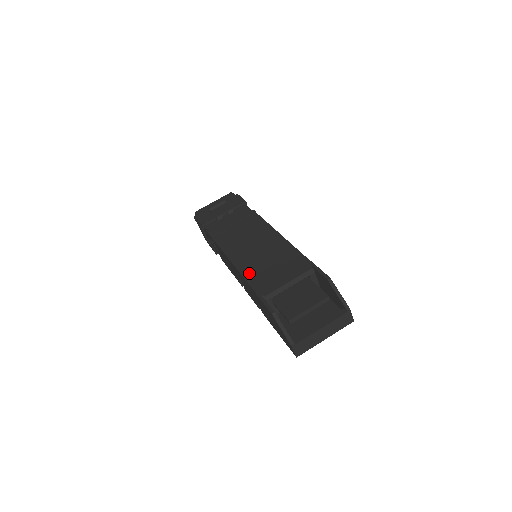
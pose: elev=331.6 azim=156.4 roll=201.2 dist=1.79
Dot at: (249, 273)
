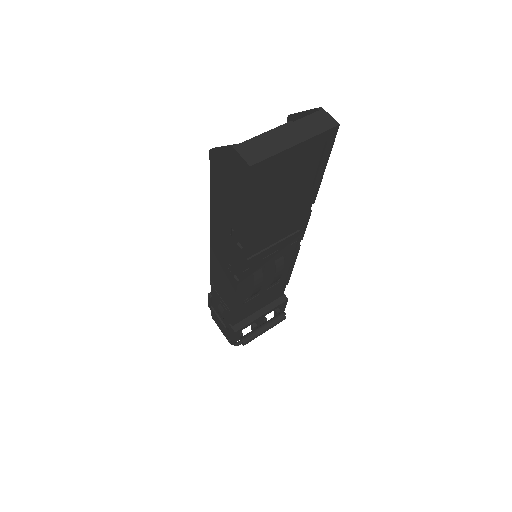
Dot at: occluded
